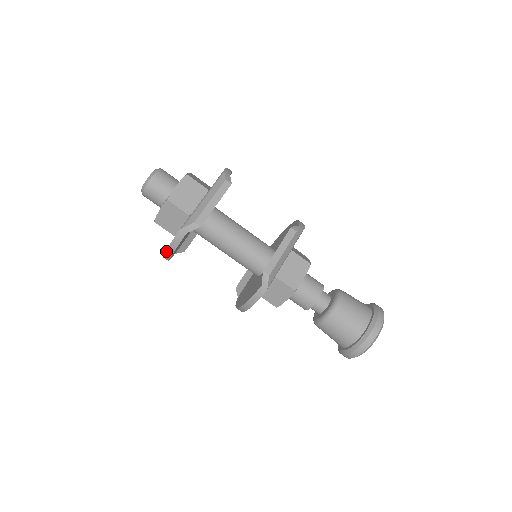
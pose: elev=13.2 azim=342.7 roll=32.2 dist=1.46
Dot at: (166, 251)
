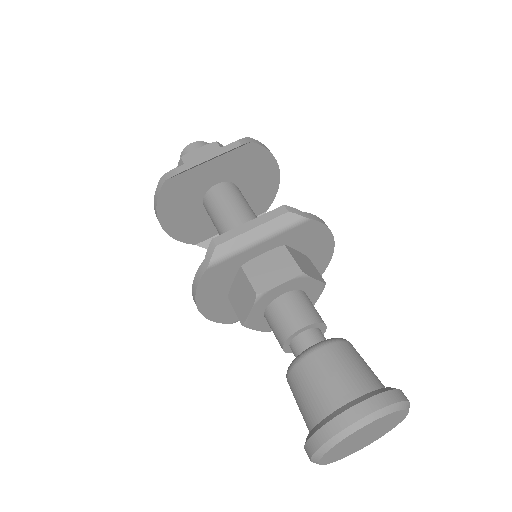
Dot at: (155, 209)
